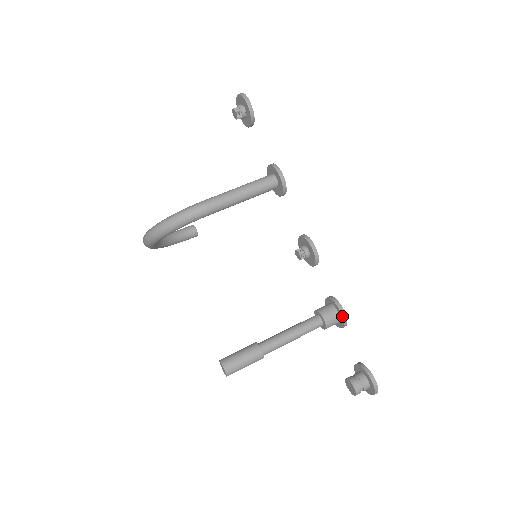
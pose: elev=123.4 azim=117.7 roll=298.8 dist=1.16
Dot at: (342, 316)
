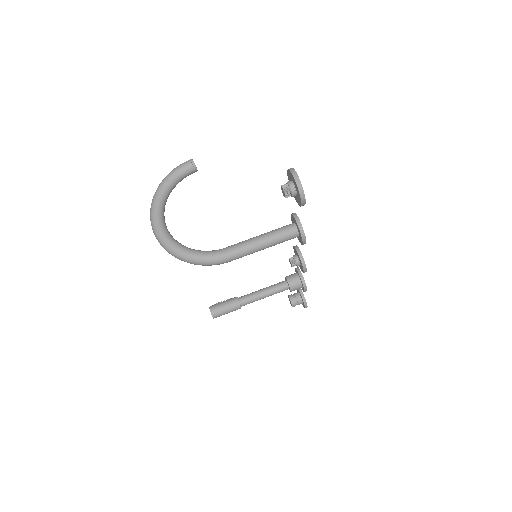
Dot at: occluded
